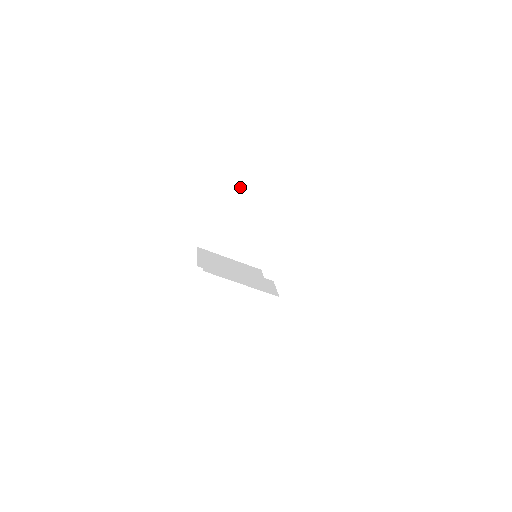
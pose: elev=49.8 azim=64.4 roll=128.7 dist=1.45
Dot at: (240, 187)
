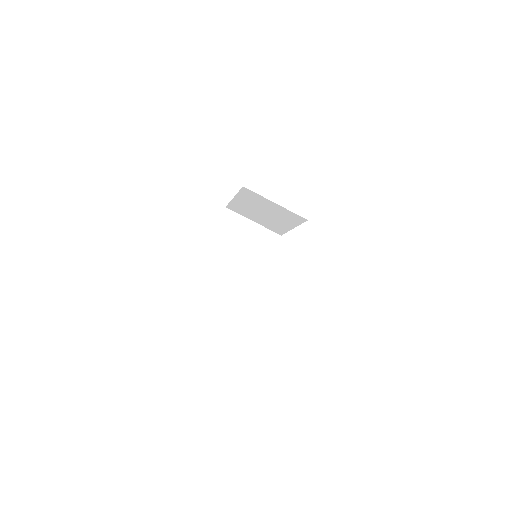
Dot at: (235, 221)
